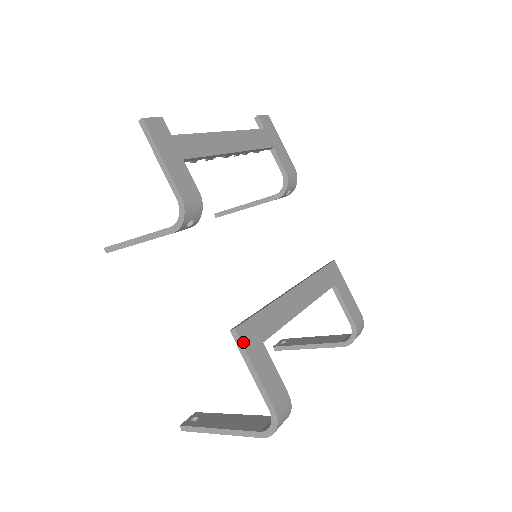
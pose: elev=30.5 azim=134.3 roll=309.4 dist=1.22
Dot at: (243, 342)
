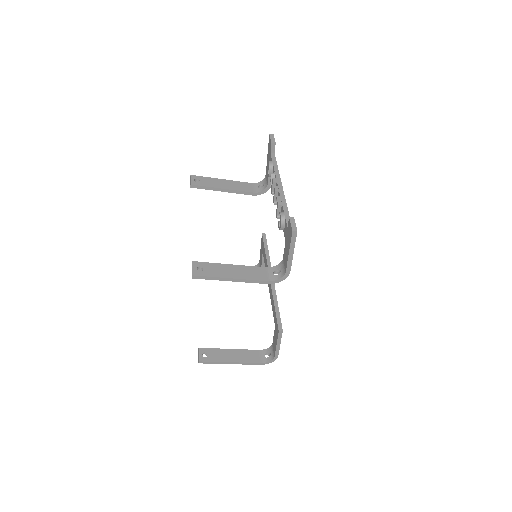
Dot at: occluded
